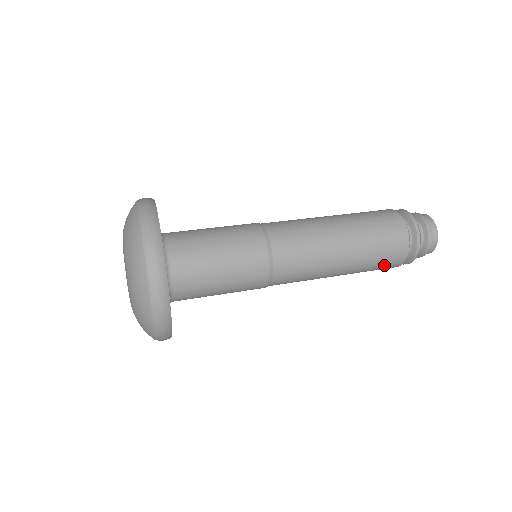
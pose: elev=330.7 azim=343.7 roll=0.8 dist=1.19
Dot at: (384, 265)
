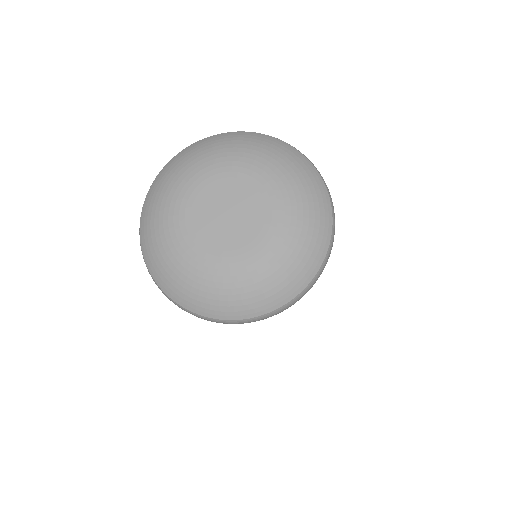
Dot at: occluded
